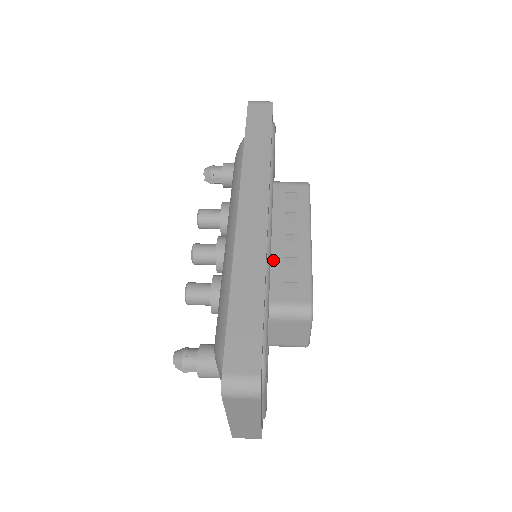
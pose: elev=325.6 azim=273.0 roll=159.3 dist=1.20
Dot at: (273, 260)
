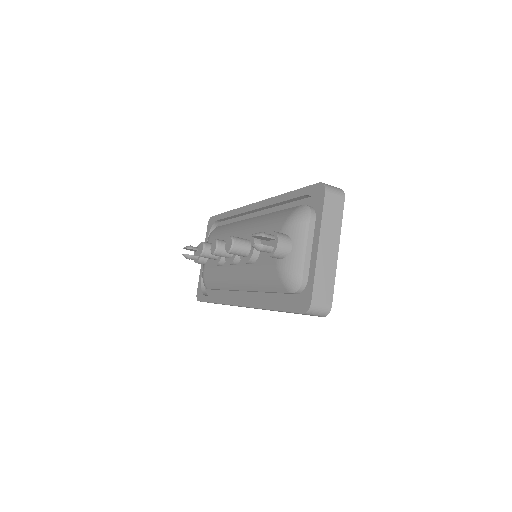
Dot at: occluded
